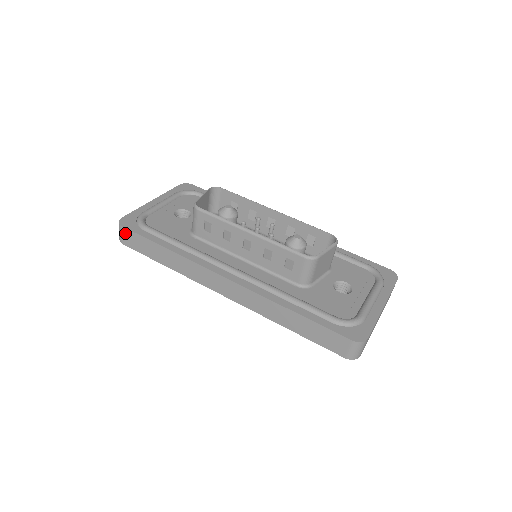
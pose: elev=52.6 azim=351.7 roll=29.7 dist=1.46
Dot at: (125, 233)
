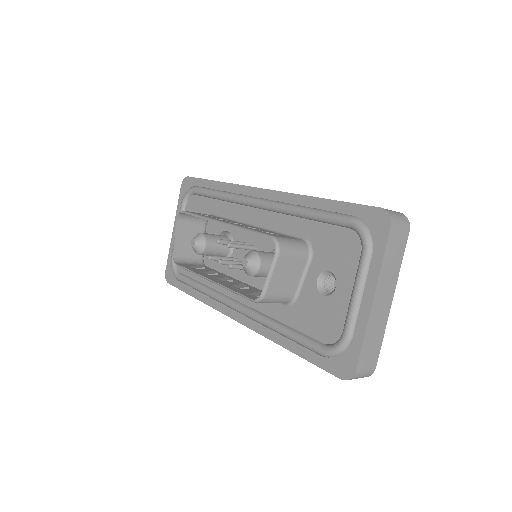
Dot at: occluded
